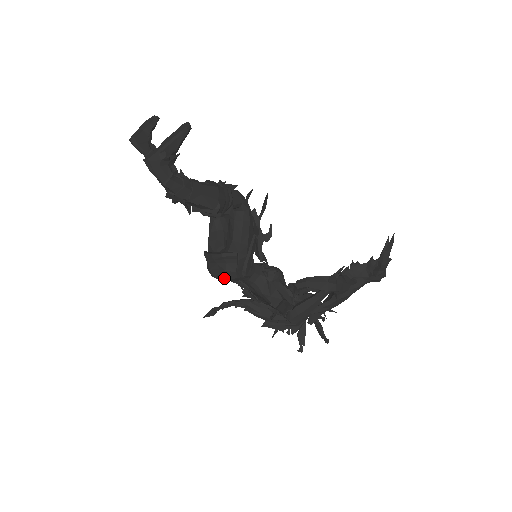
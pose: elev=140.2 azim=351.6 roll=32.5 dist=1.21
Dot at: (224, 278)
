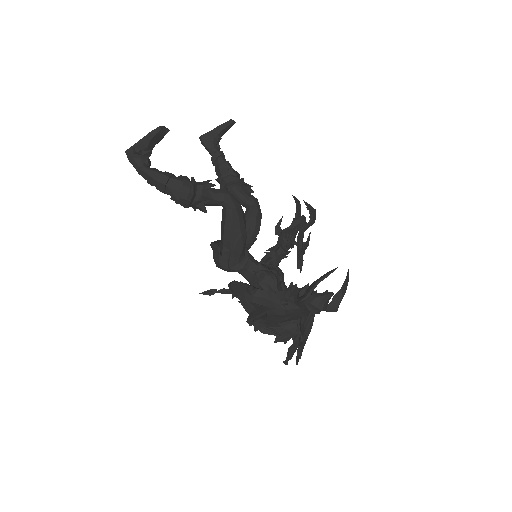
Dot at: occluded
